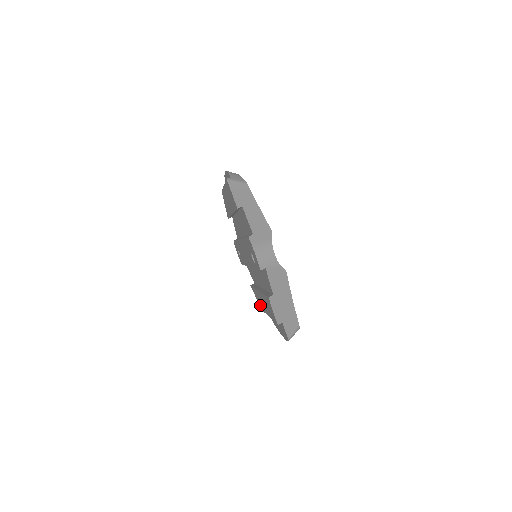
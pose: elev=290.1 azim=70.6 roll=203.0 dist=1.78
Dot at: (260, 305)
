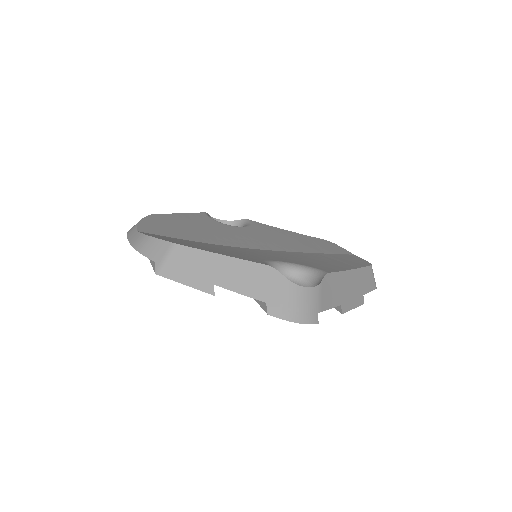
Dot at: occluded
